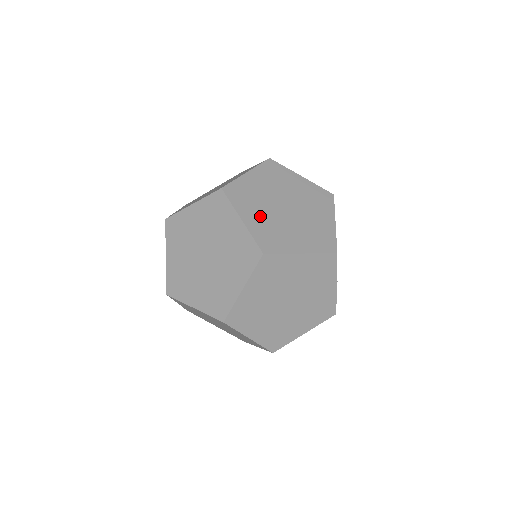
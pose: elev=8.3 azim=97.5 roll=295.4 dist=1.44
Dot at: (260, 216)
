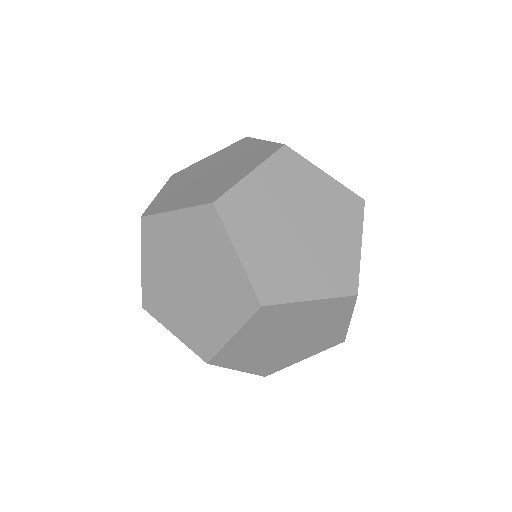
Dot at: (263, 245)
